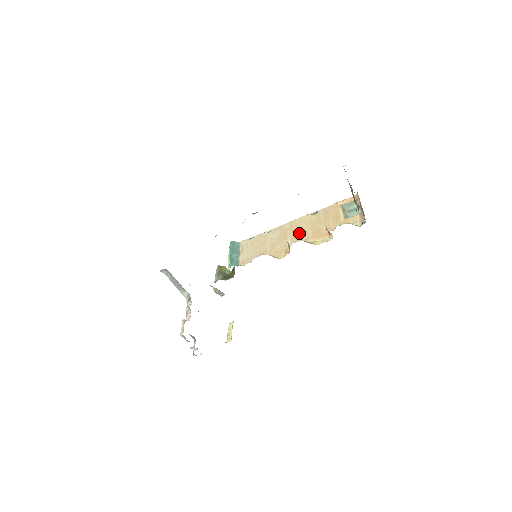
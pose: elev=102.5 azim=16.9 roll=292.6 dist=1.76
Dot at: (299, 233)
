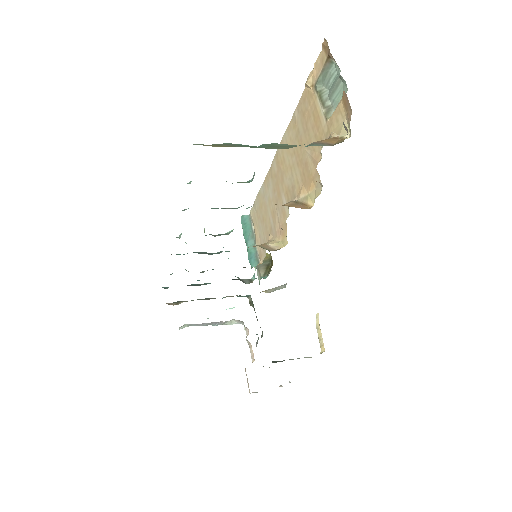
Dot at: (288, 180)
